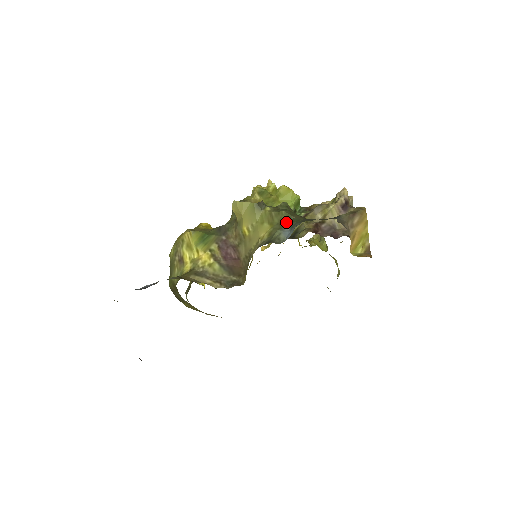
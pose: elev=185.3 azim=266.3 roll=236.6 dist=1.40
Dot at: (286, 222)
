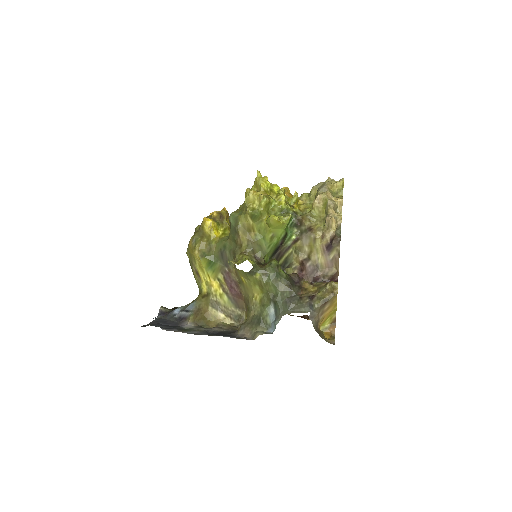
Dot at: (272, 297)
